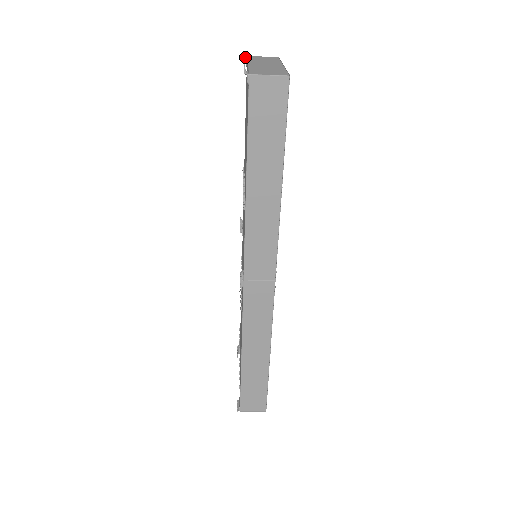
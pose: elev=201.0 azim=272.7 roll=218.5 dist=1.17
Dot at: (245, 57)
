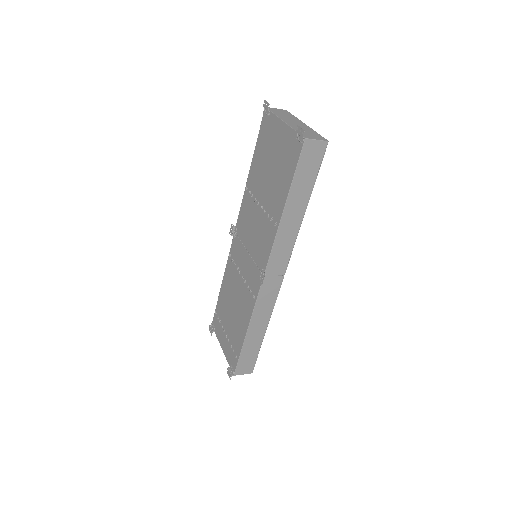
Dot at: (268, 109)
